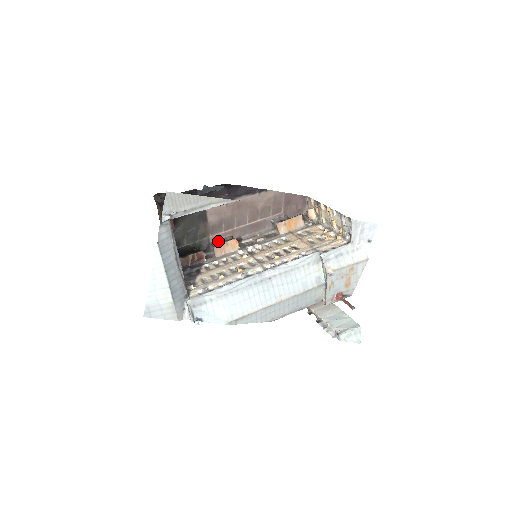
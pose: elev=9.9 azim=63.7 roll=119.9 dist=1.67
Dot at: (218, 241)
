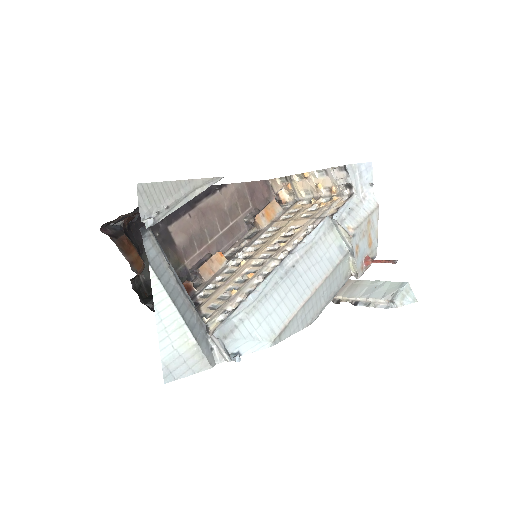
Dot at: (197, 264)
